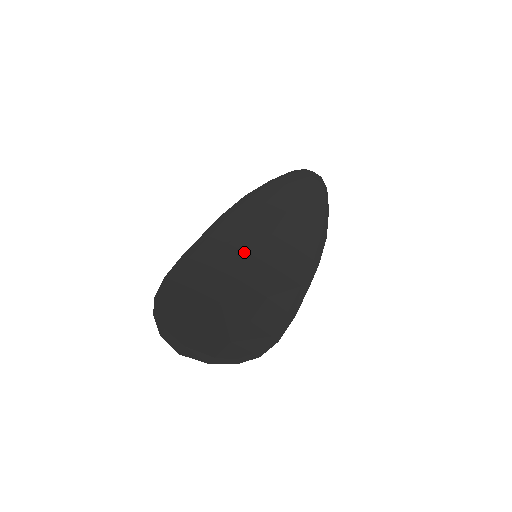
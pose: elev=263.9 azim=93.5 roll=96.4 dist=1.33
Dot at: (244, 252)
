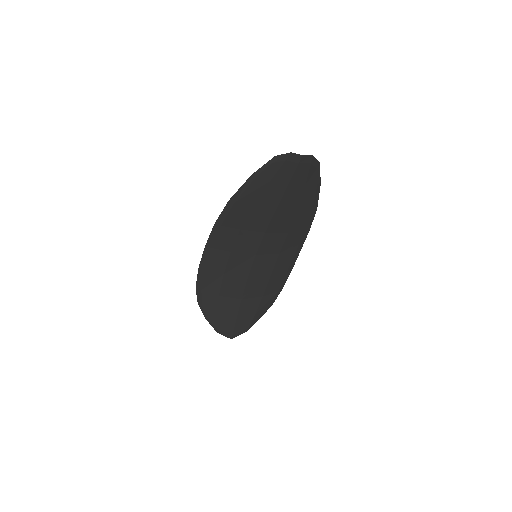
Dot at: (245, 254)
